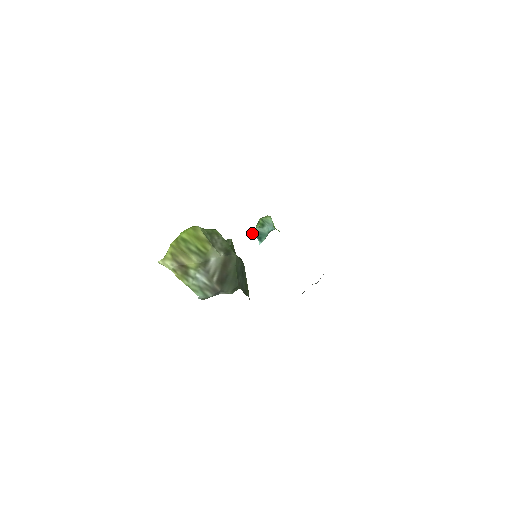
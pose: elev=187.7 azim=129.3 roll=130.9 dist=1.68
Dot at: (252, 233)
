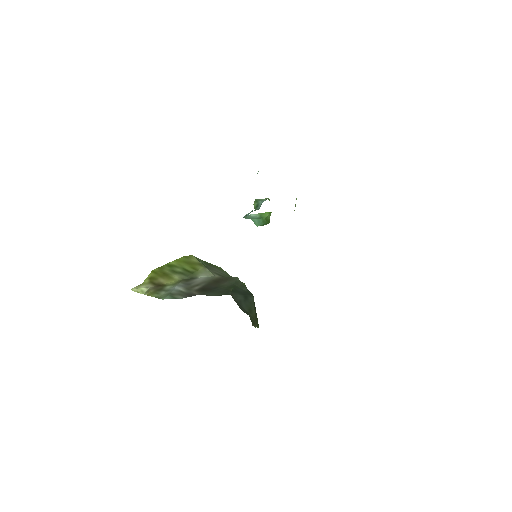
Dot at: (243, 217)
